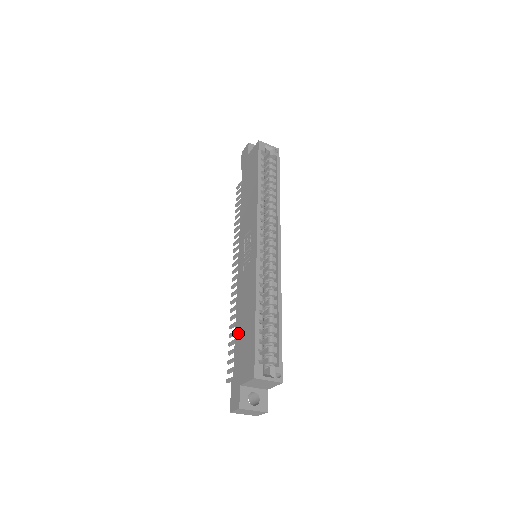
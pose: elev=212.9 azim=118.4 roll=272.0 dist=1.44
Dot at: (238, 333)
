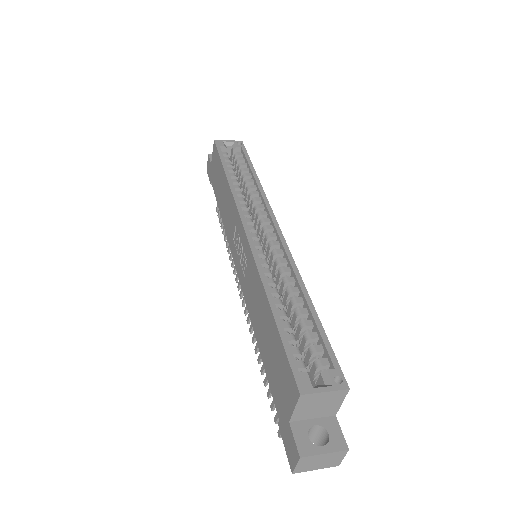
Dot at: (263, 354)
